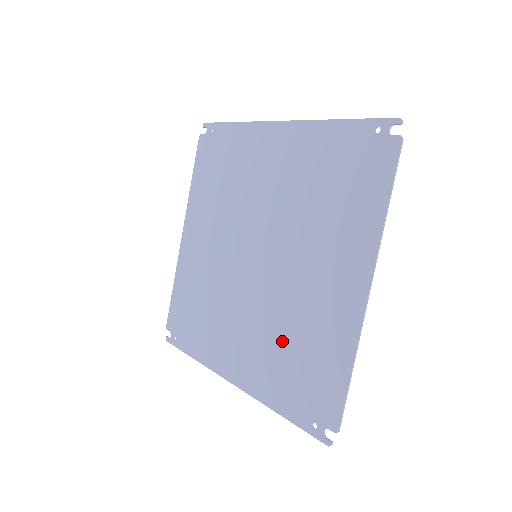
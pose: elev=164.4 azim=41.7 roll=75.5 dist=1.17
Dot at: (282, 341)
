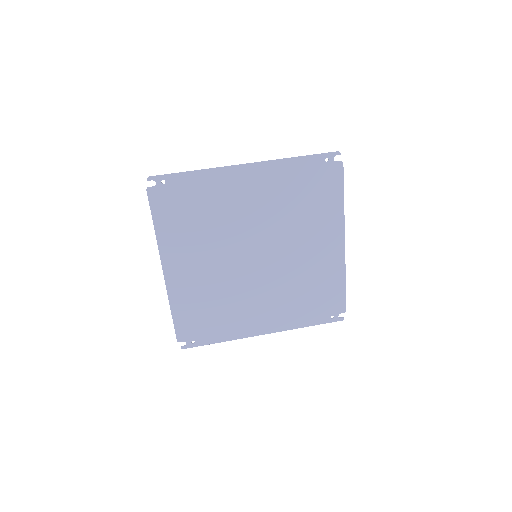
Dot at: (297, 292)
